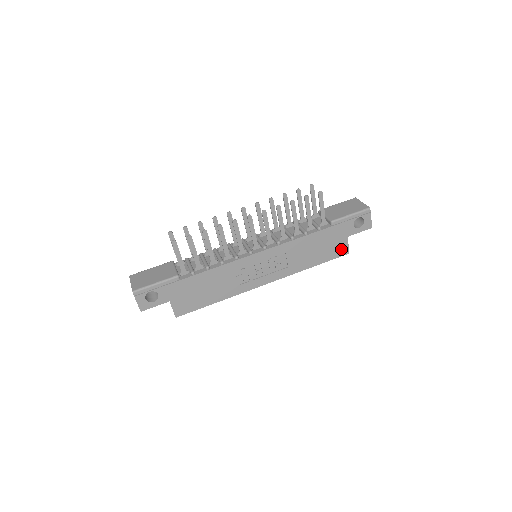
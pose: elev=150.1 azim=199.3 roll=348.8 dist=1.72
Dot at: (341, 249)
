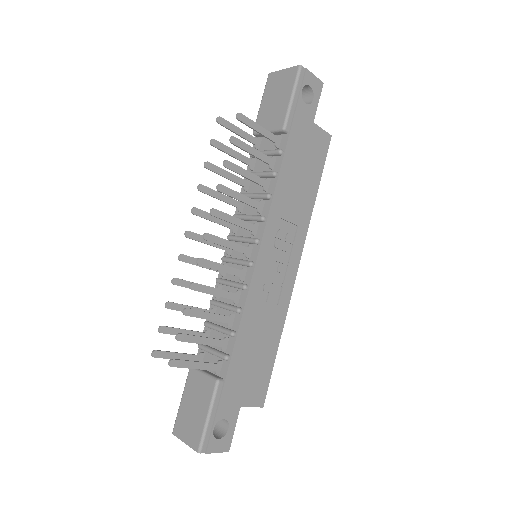
Dot at: (321, 142)
